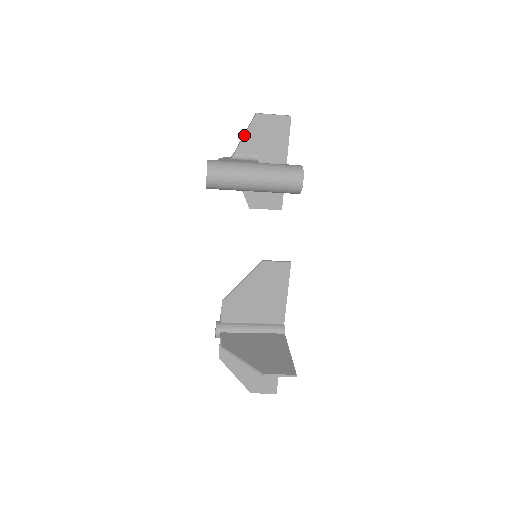
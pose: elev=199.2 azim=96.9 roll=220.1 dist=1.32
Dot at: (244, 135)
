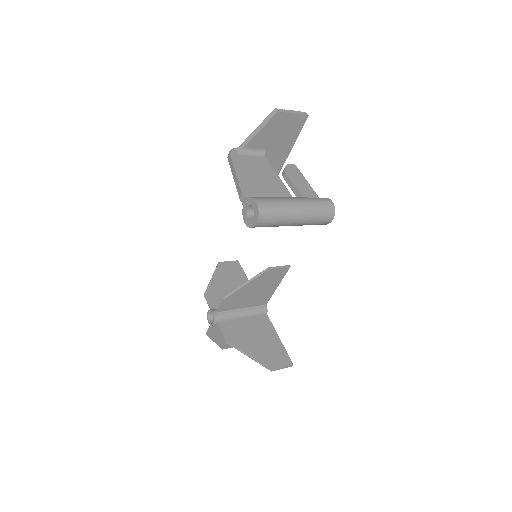
Dot at: (259, 131)
